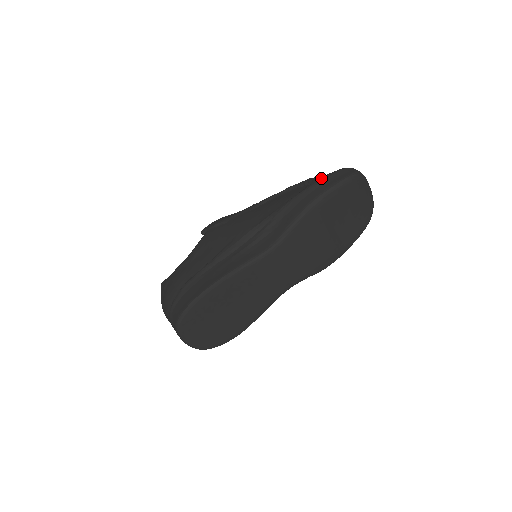
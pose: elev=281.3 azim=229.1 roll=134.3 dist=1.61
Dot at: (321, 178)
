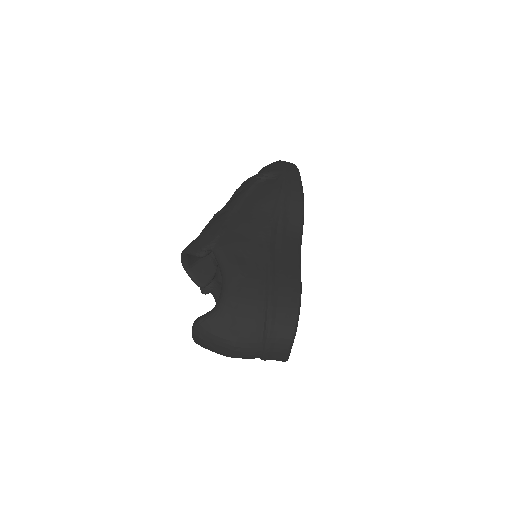
Dot at: (281, 169)
